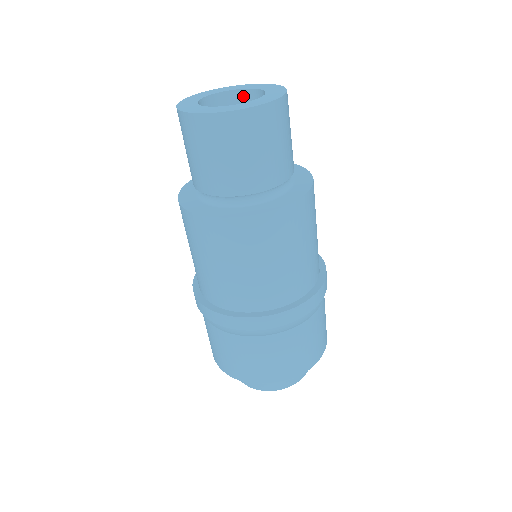
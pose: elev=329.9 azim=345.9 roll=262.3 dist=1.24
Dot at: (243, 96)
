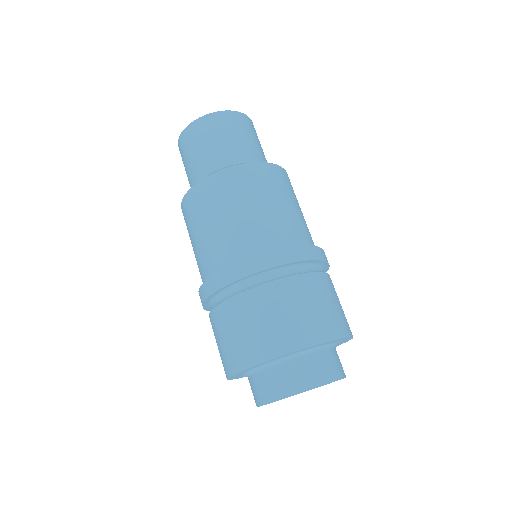
Dot at: occluded
